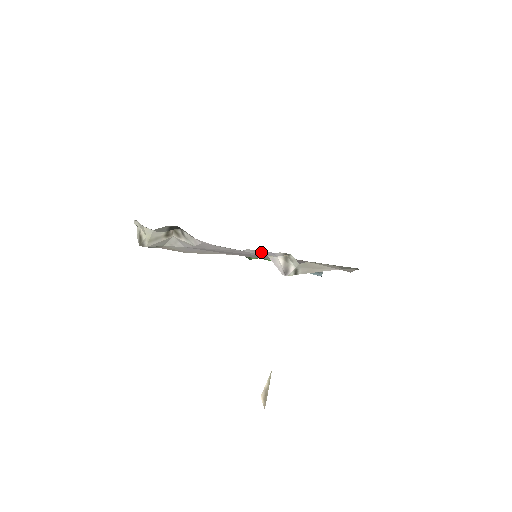
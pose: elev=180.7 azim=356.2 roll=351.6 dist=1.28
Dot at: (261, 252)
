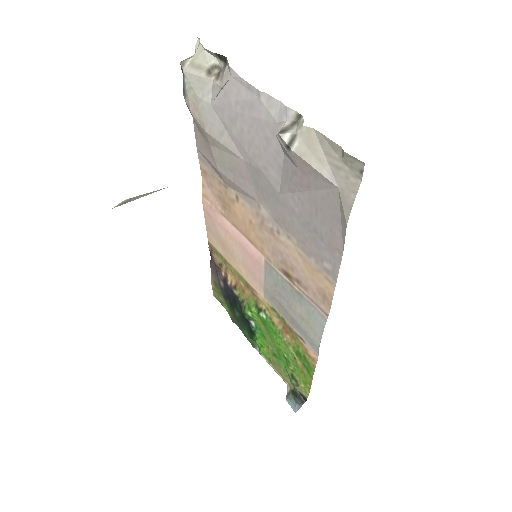
Dot at: (275, 107)
